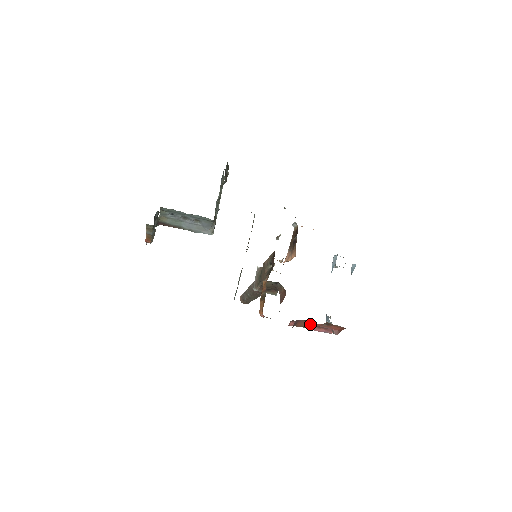
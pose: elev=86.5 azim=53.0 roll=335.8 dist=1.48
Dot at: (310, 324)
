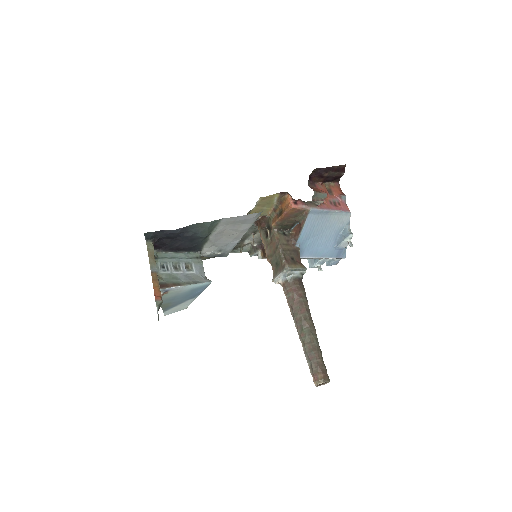
Dot at: (320, 190)
